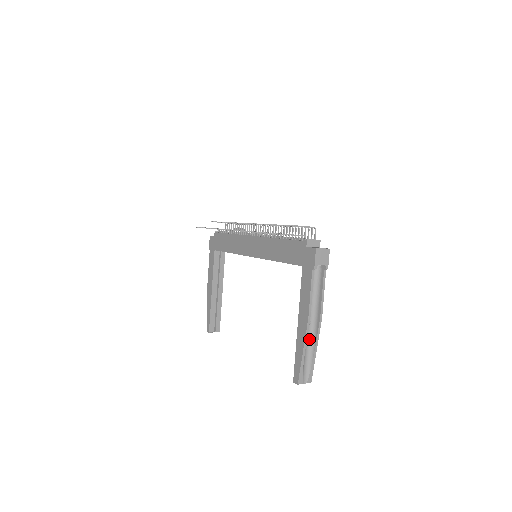
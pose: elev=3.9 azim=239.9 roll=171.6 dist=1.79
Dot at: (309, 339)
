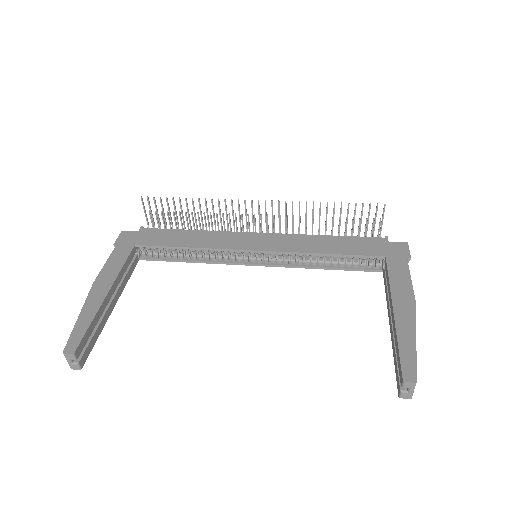
Dot at: occluded
